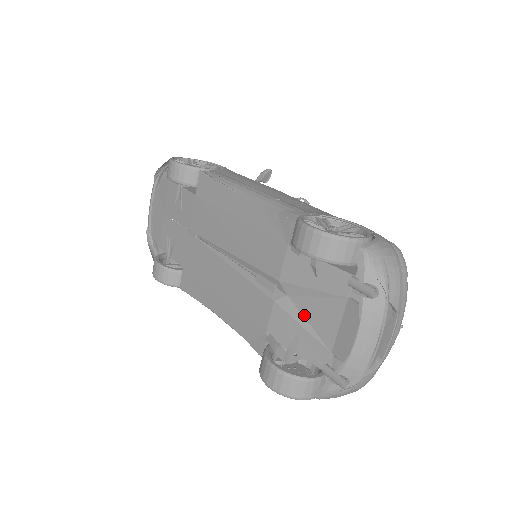
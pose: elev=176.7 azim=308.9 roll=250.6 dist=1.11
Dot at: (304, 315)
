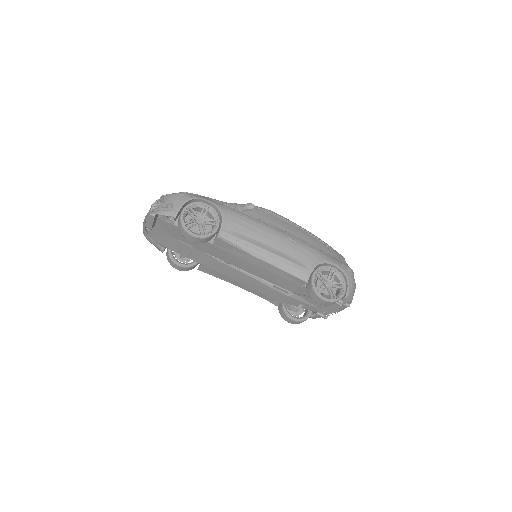
Dot at: (306, 300)
